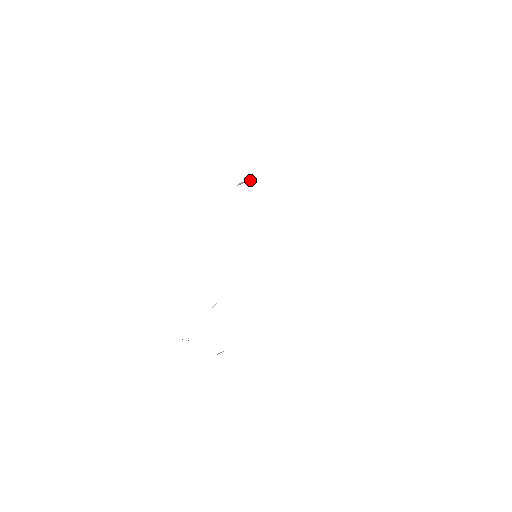
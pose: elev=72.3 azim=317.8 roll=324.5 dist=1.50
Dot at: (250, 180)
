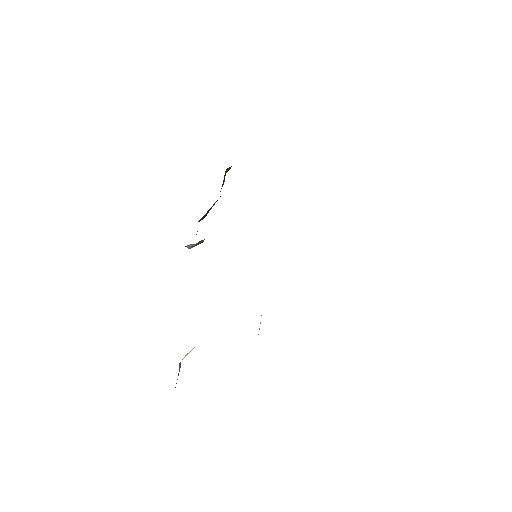
Dot at: occluded
